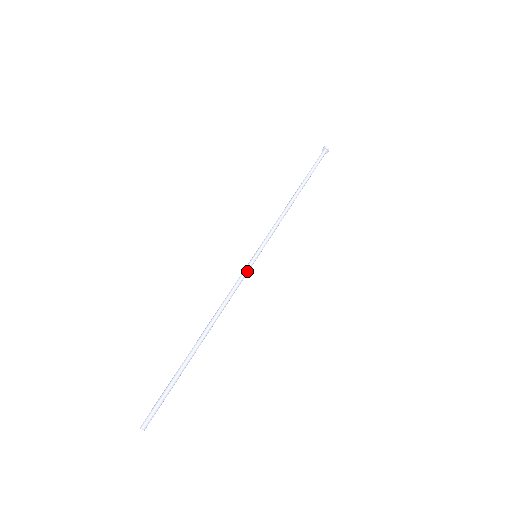
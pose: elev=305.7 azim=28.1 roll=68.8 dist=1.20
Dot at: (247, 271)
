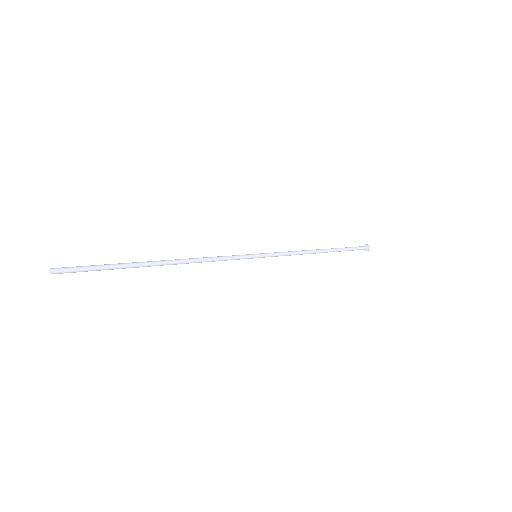
Dot at: (240, 256)
